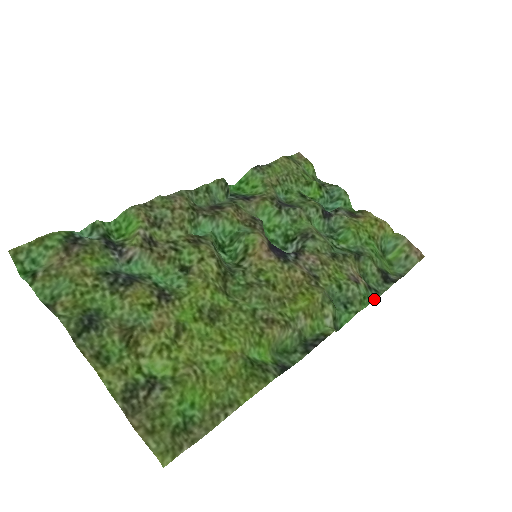
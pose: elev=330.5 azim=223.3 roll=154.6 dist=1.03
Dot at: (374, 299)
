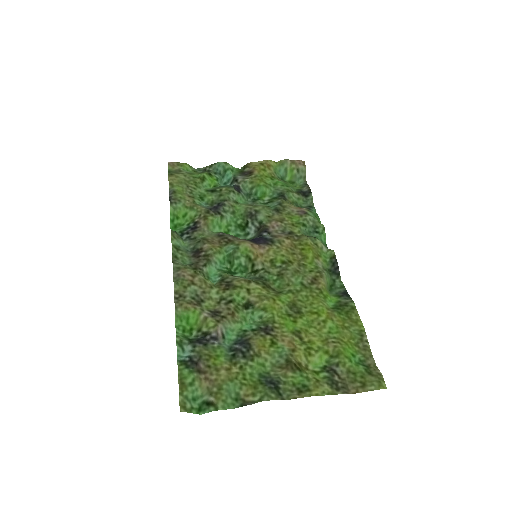
Dot at: occluded
